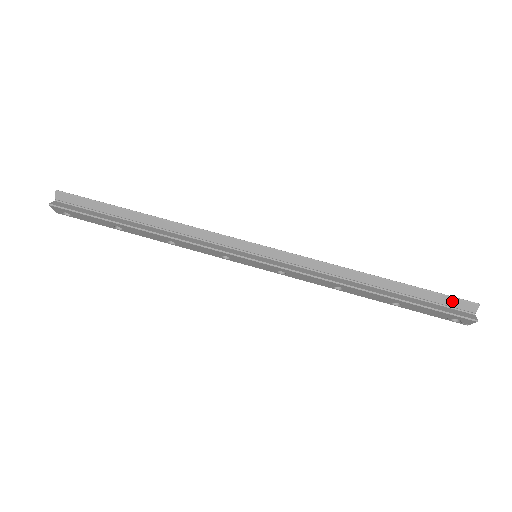
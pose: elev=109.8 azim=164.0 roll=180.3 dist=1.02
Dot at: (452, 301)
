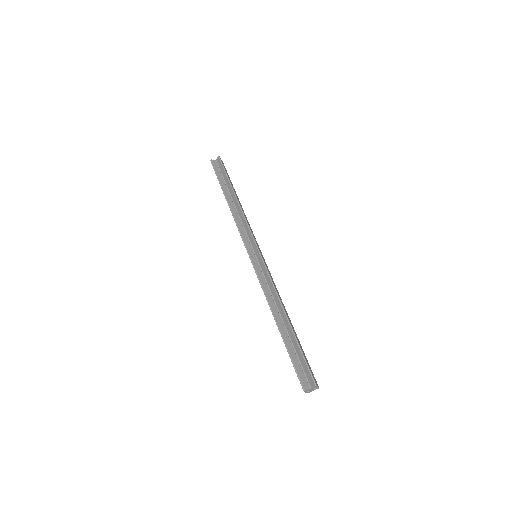
Dot at: (306, 368)
